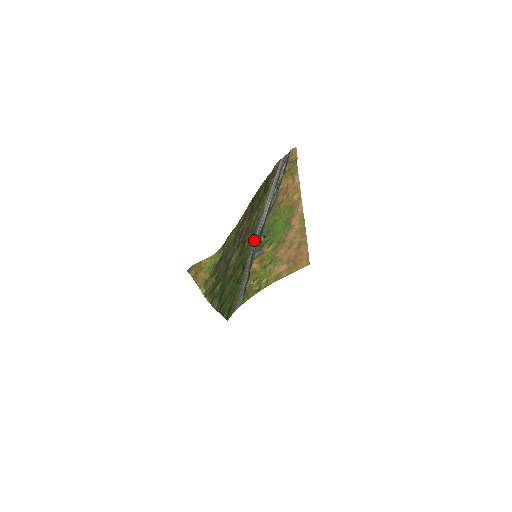
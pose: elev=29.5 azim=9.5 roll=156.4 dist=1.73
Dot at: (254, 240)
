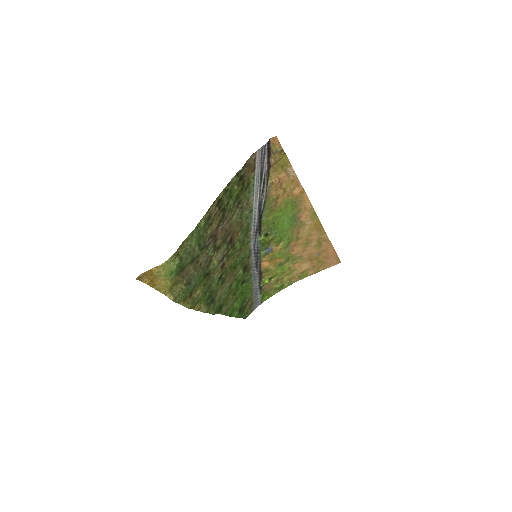
Dot at: (251, 239)
